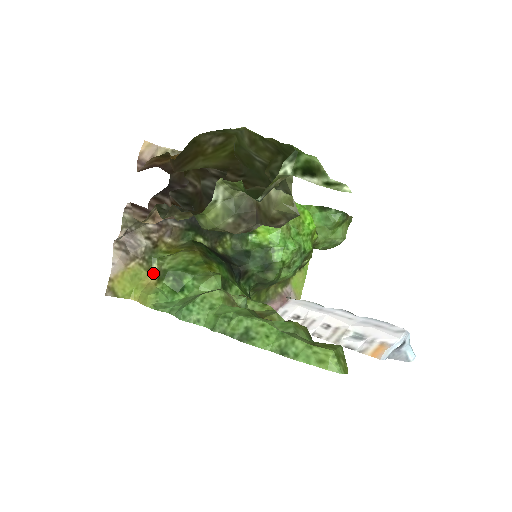
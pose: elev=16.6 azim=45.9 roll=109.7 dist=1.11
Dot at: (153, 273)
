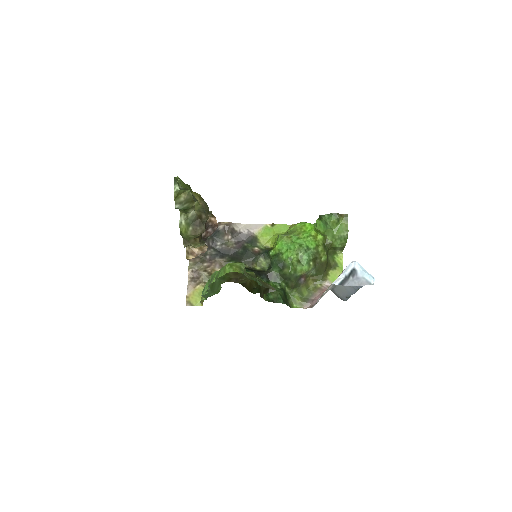
Dot at: occluded
